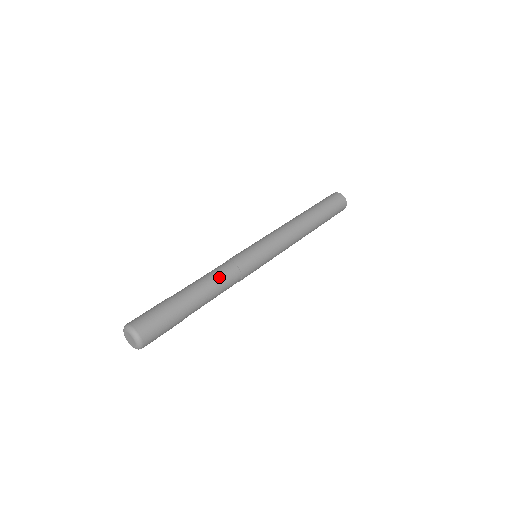
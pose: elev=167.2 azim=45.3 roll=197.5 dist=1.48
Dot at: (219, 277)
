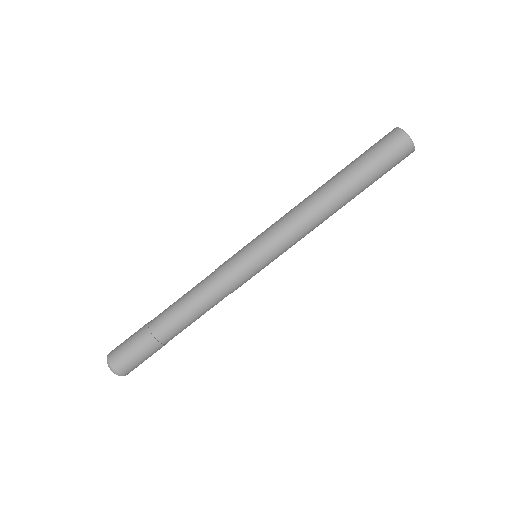
Dot at: (201, 302)
